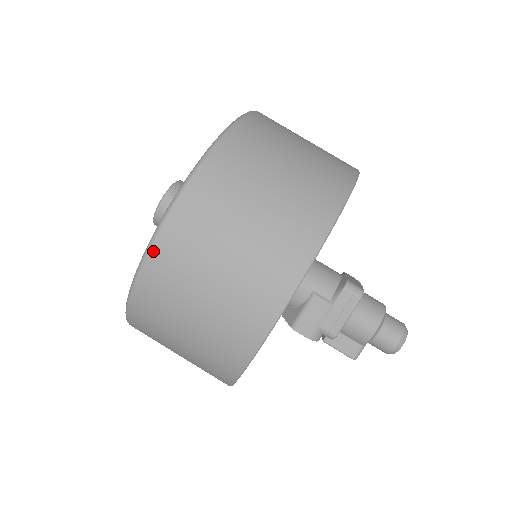
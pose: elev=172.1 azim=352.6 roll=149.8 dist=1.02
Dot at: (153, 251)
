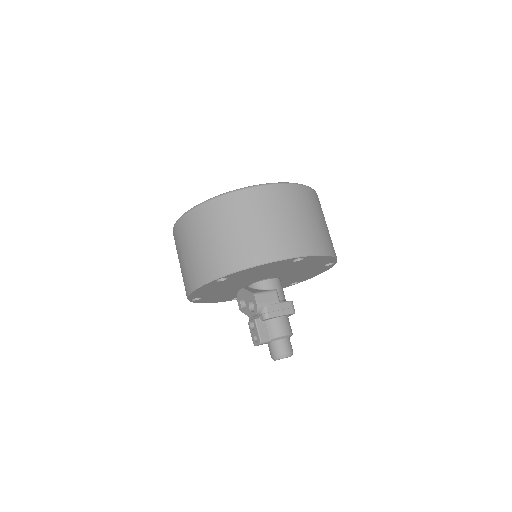
Dot at: (273, 186)
